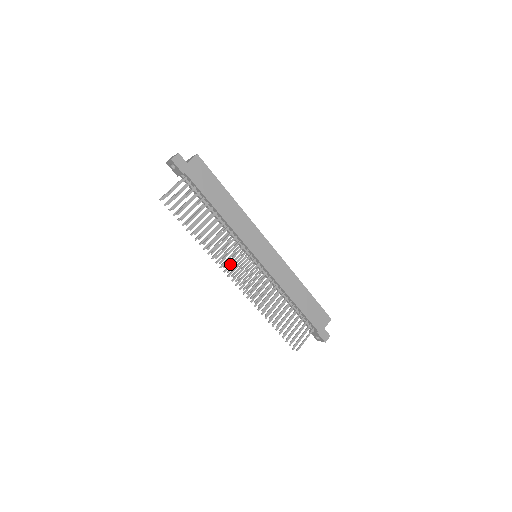
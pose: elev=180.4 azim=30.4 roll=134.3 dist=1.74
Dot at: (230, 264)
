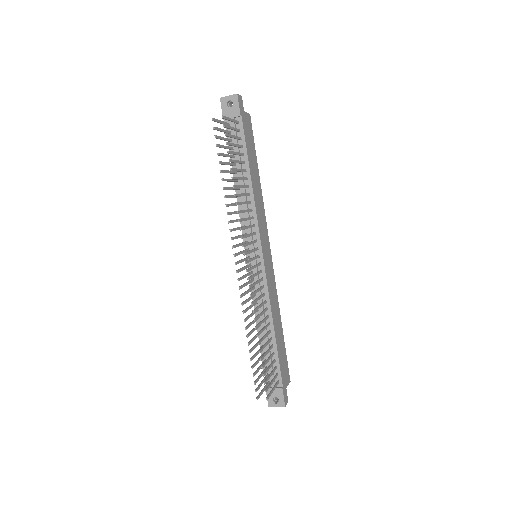
Dot at: (238, 244)
